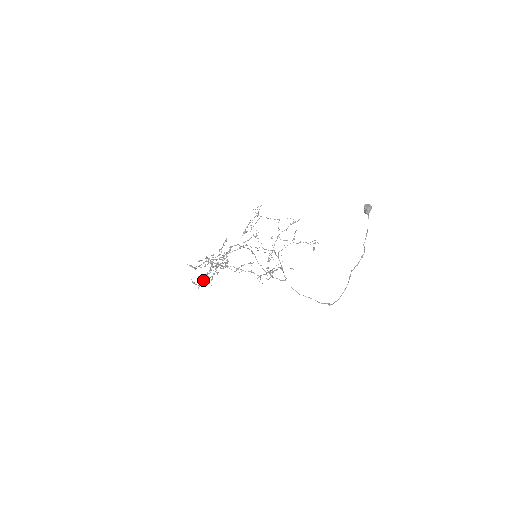
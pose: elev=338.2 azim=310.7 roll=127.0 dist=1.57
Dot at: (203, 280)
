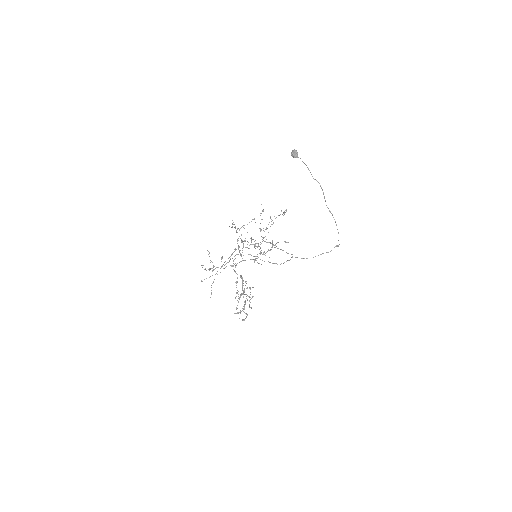
Dot at: occluded
